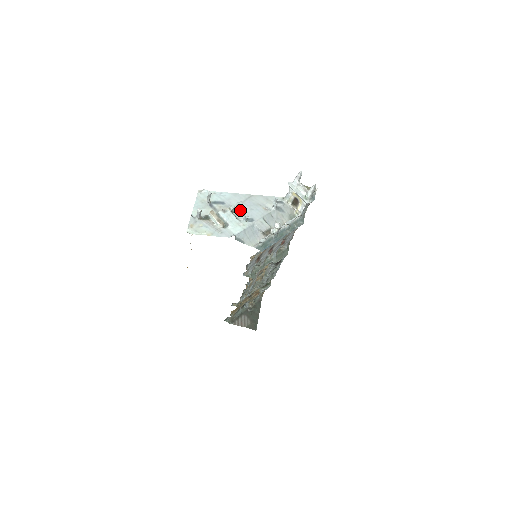
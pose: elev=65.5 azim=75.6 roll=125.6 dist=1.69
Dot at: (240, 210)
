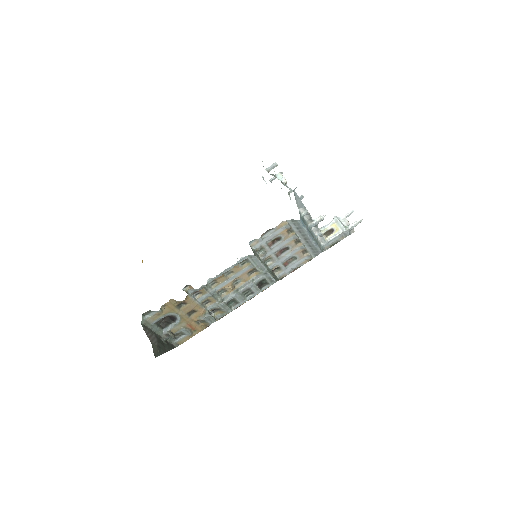
Dot at: occluded
